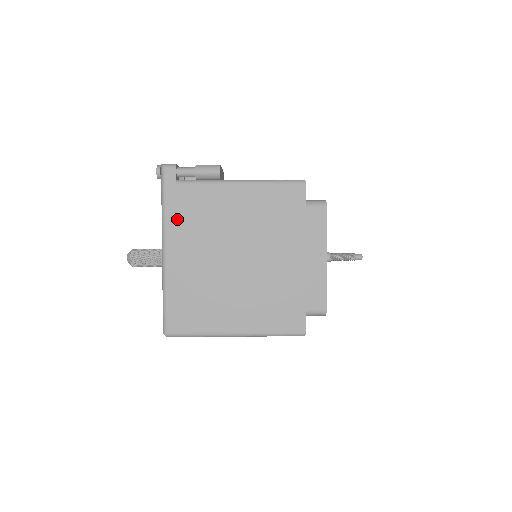
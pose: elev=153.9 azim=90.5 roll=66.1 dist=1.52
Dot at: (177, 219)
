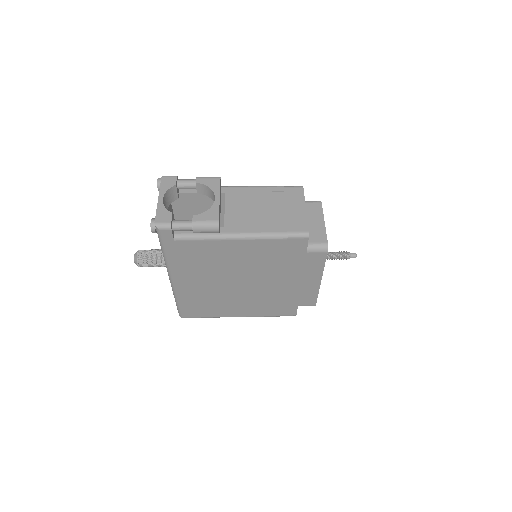
Dot at: (180, 262)
